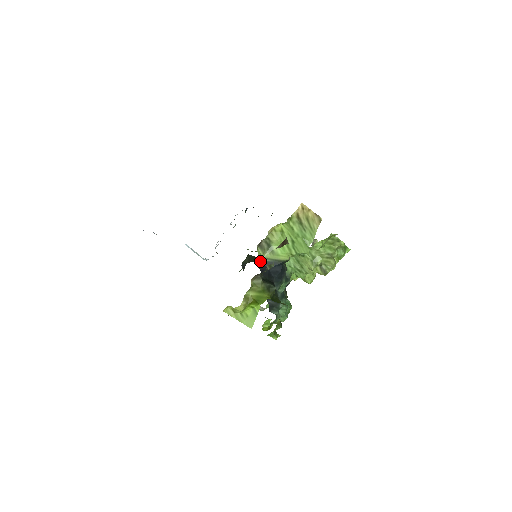
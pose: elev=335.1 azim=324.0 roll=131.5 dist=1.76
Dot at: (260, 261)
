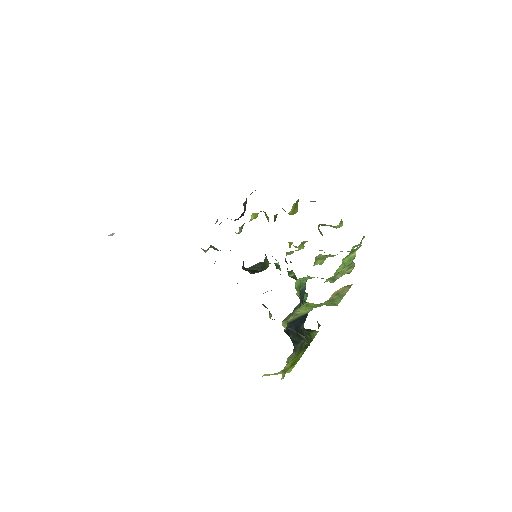
Dot at: (285, 327)
